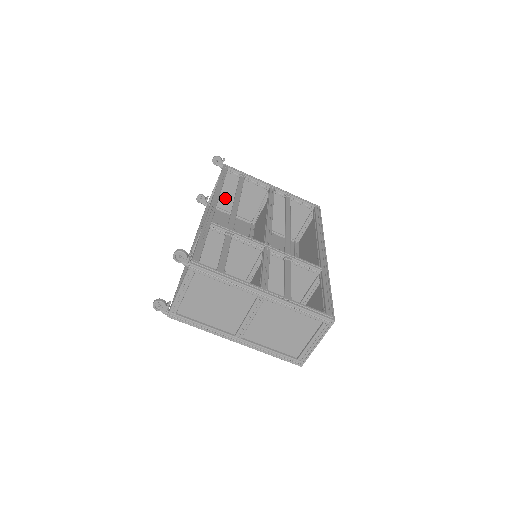
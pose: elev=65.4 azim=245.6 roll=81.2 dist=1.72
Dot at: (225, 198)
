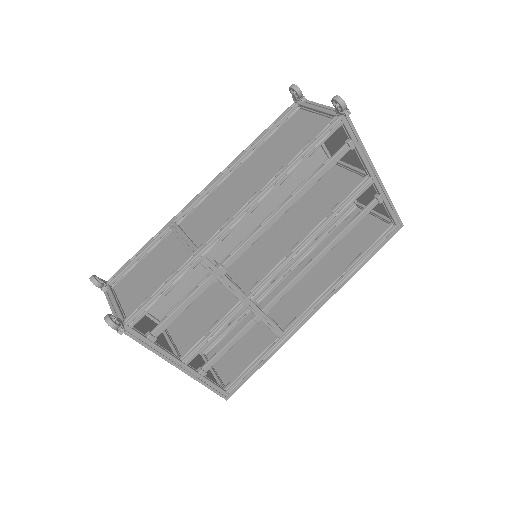
Dot at: occluded
